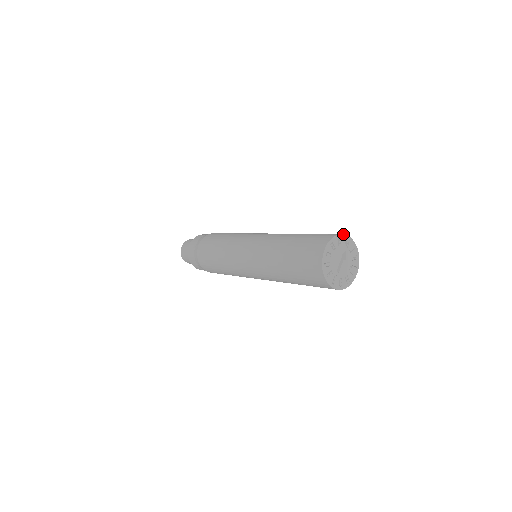
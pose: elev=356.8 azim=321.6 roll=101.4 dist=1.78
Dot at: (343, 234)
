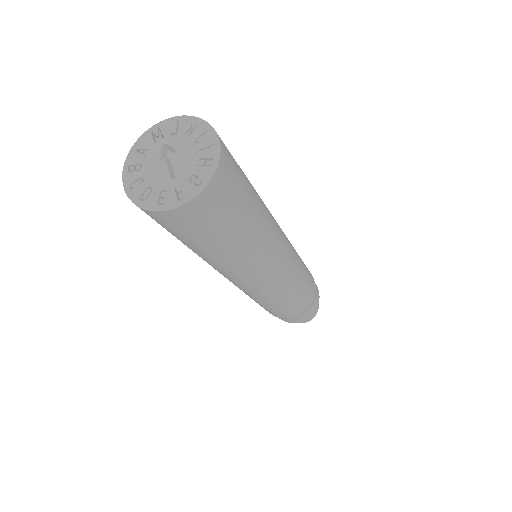
Dot at: (140, 137)
